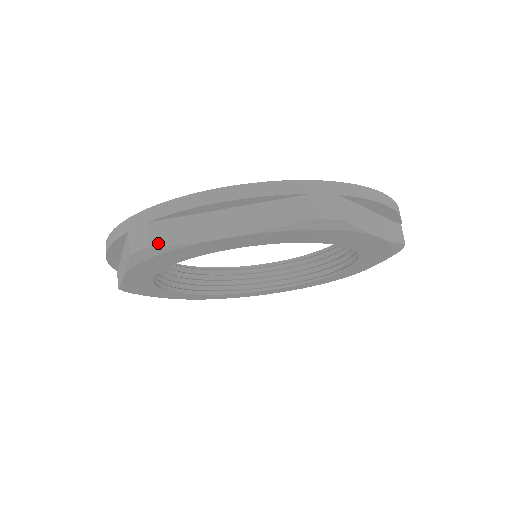
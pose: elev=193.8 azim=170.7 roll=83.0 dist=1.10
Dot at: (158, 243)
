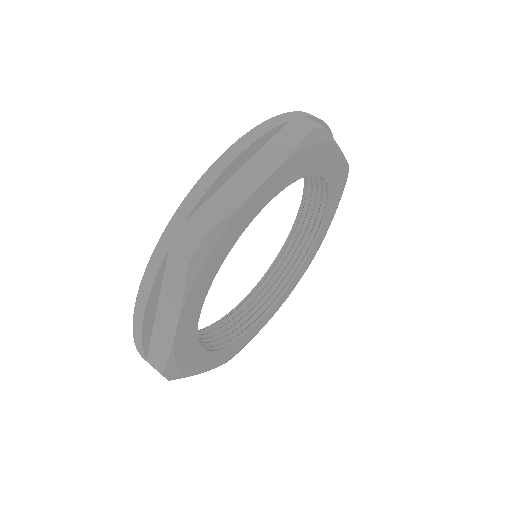
Dot at: (211, 226)
